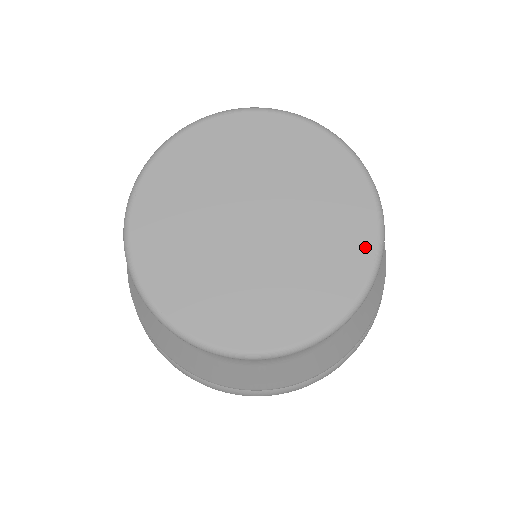
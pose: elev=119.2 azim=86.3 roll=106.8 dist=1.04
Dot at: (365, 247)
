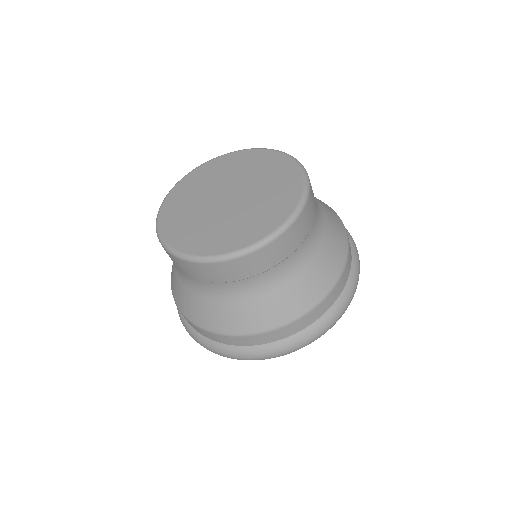
Dot at: (288, 164)
